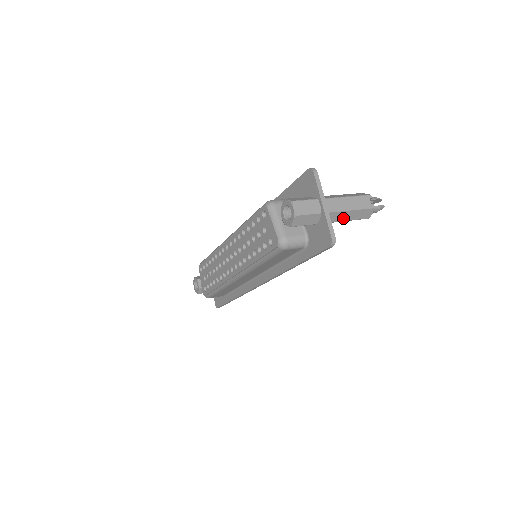
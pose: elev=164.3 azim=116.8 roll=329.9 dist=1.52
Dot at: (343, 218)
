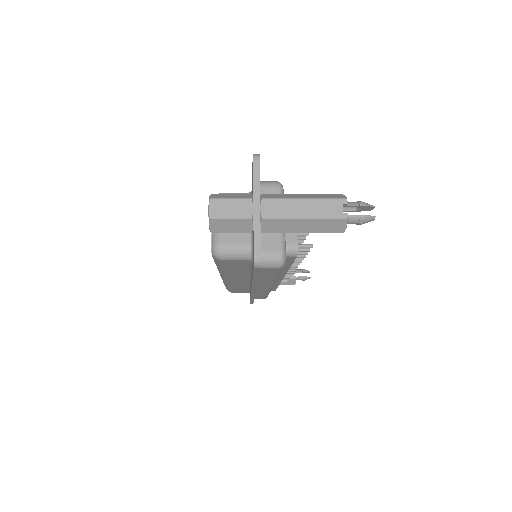
Dot at: (295, 228)
